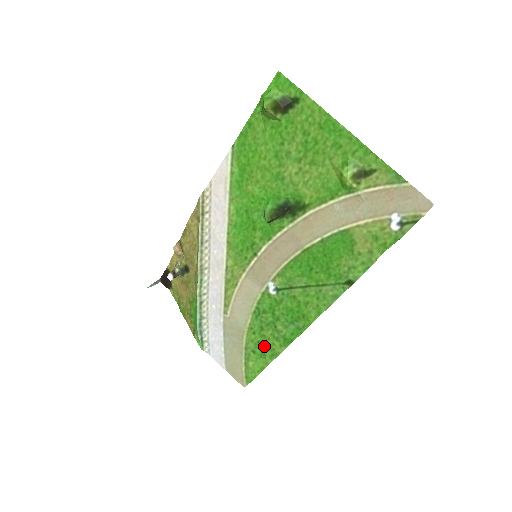
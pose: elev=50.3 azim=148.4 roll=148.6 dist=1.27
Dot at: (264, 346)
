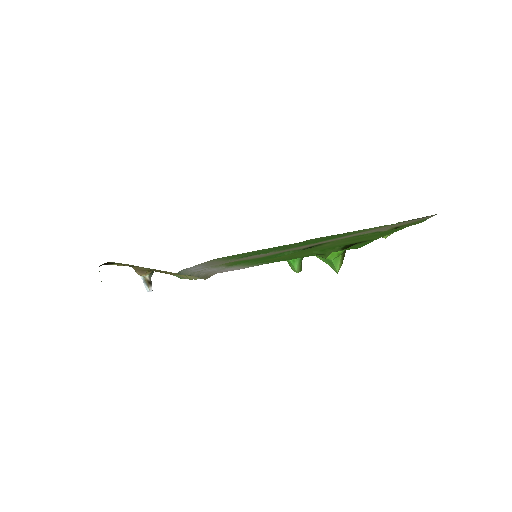
Dot at: occluded
